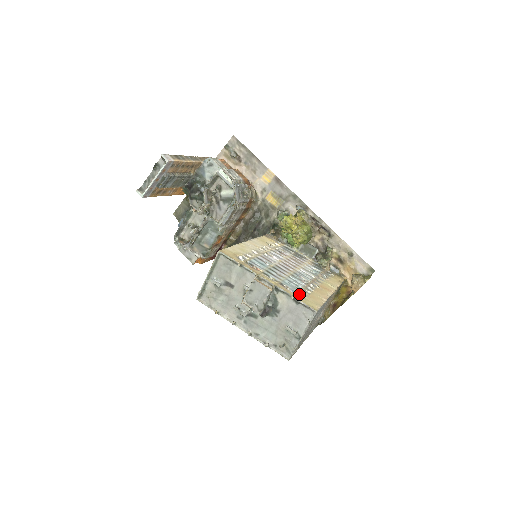
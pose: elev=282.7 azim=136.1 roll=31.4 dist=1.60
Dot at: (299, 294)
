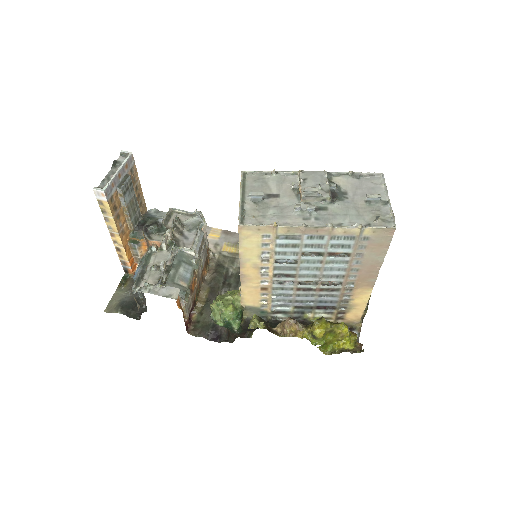
Dot at: occluded
